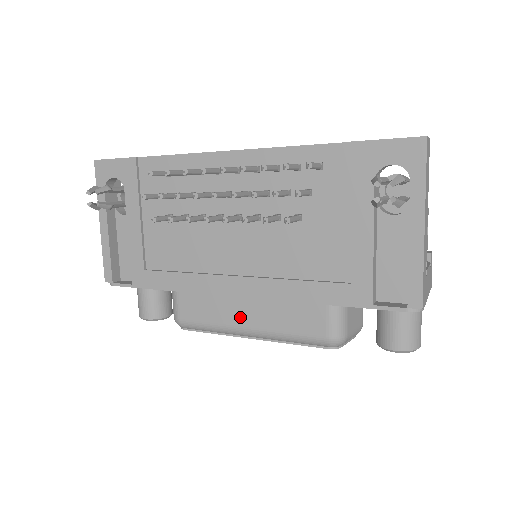
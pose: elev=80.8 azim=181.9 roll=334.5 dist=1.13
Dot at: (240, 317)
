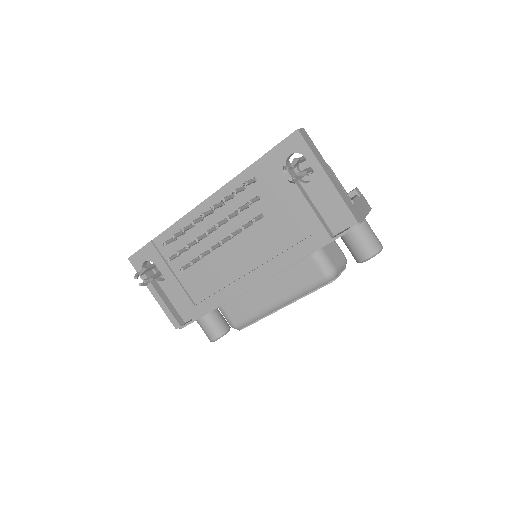
Dot at: (268, 298)
